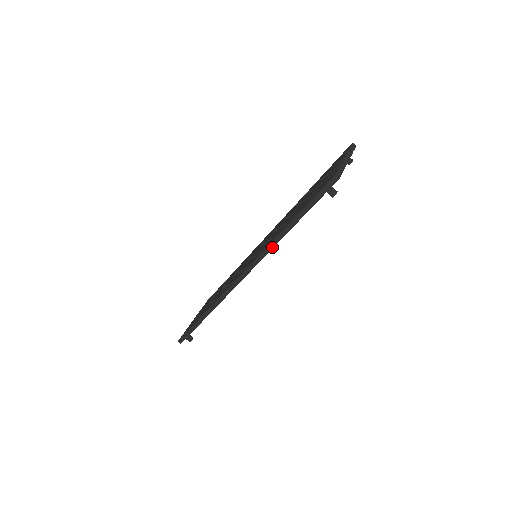
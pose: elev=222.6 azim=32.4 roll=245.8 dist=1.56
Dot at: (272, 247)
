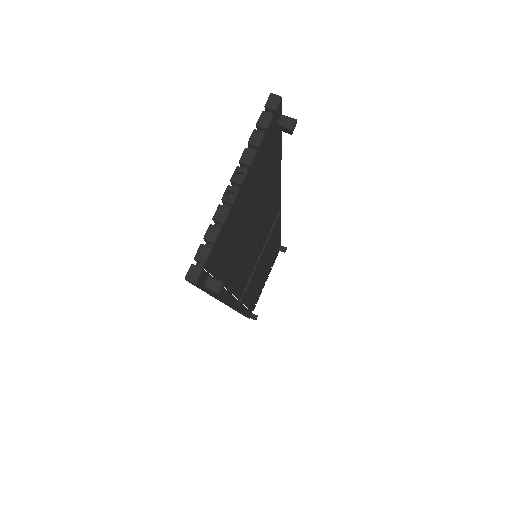
Dot at: (225, 303)
